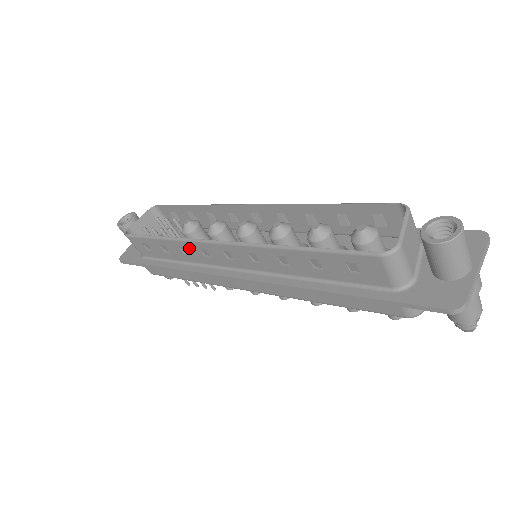
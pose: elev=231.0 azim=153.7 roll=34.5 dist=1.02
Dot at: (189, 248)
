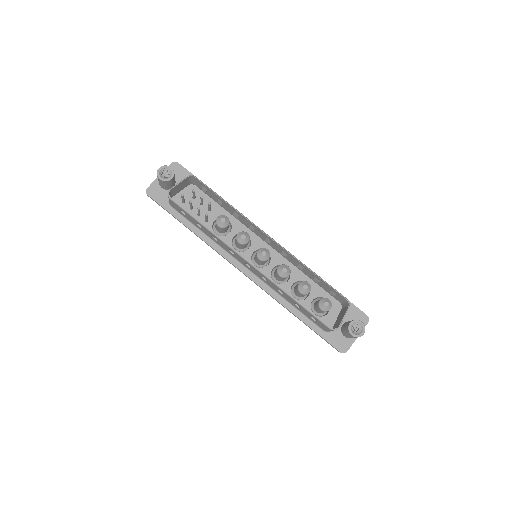
Dot at: (222, 243)
